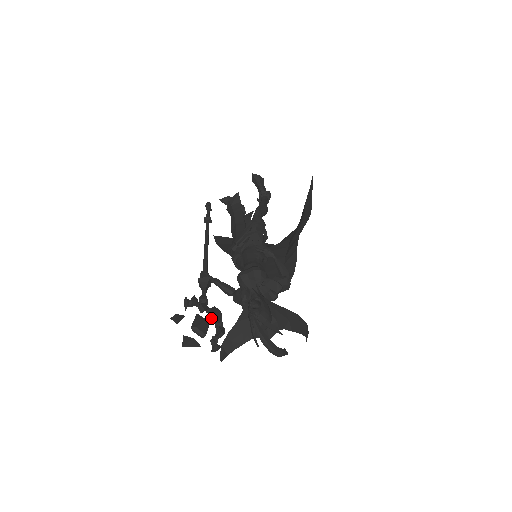
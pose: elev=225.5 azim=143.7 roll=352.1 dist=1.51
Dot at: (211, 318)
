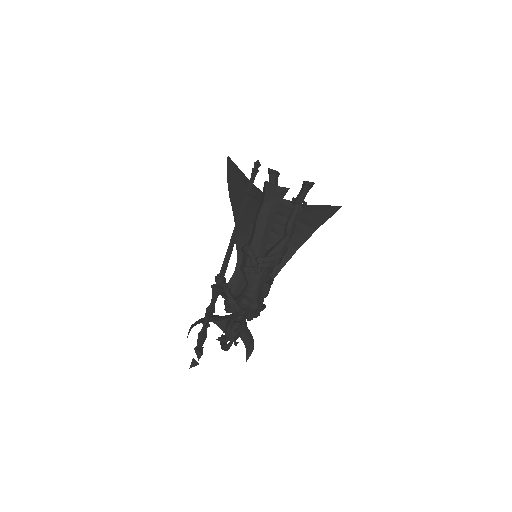
Dot at: occluded
